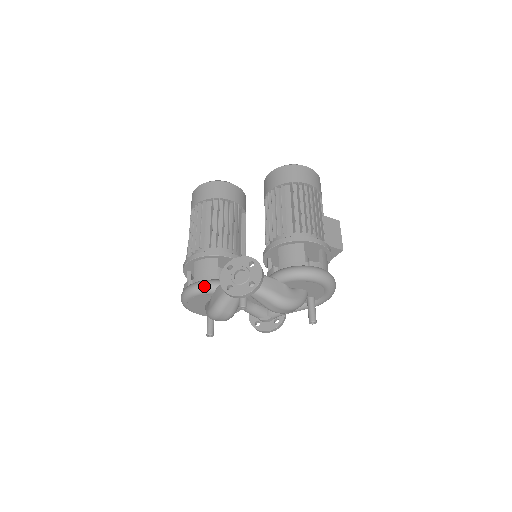
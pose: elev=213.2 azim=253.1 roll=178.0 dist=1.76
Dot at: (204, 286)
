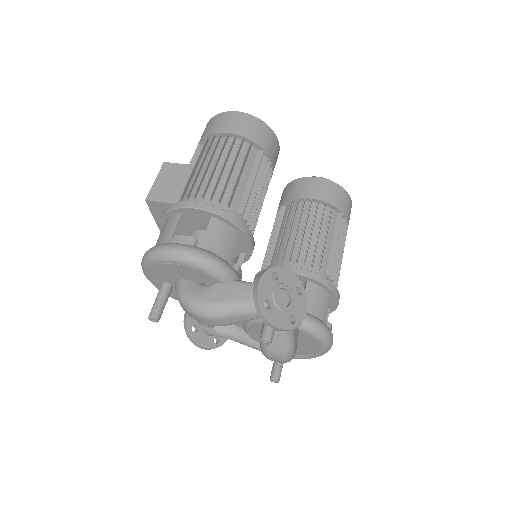
Dot at: (222, 268)
